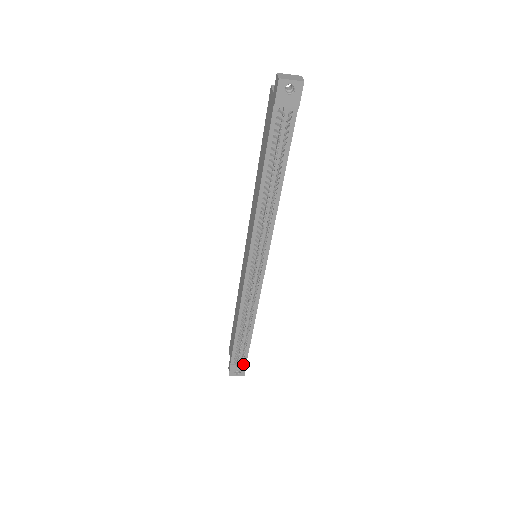
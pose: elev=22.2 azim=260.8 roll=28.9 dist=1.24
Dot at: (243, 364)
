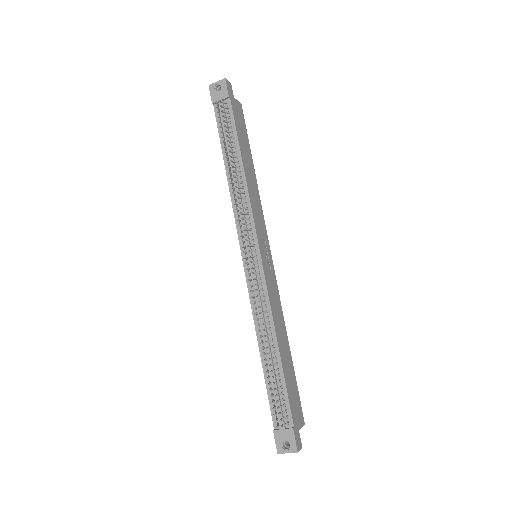
Dot at: (289, 427)
